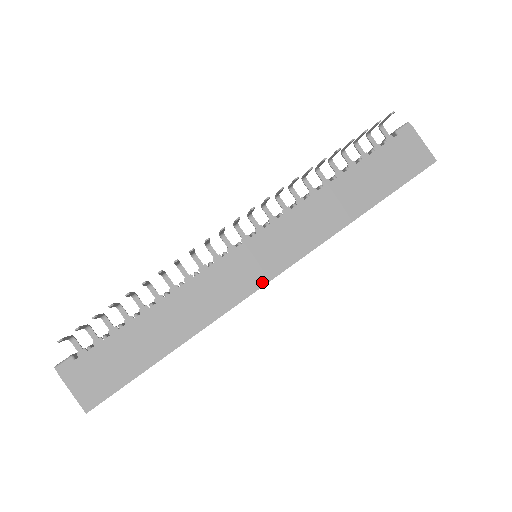
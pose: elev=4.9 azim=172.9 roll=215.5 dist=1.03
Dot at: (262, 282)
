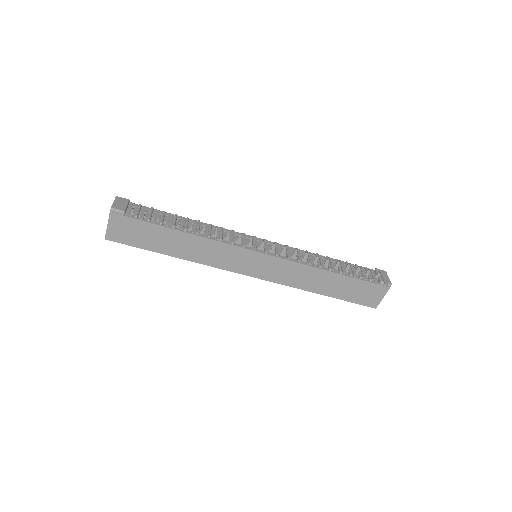
Dot at: (243, 273)
